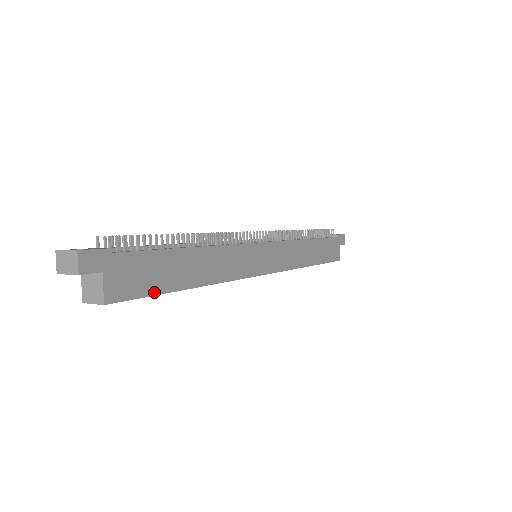
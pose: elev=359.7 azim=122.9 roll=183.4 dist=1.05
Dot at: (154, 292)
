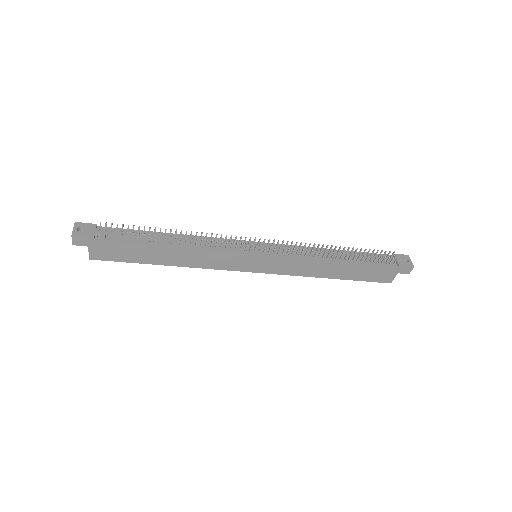
Dot at: (128, 261)
